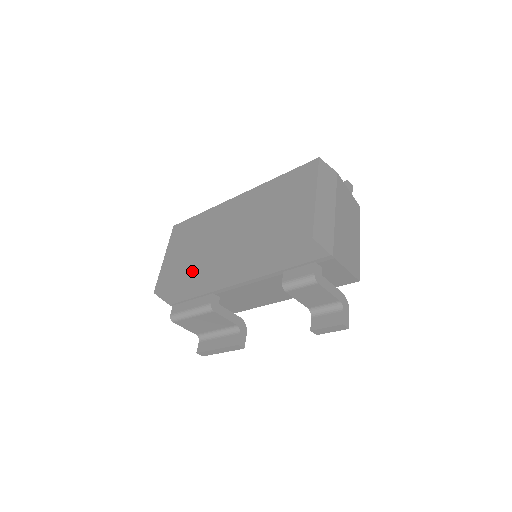
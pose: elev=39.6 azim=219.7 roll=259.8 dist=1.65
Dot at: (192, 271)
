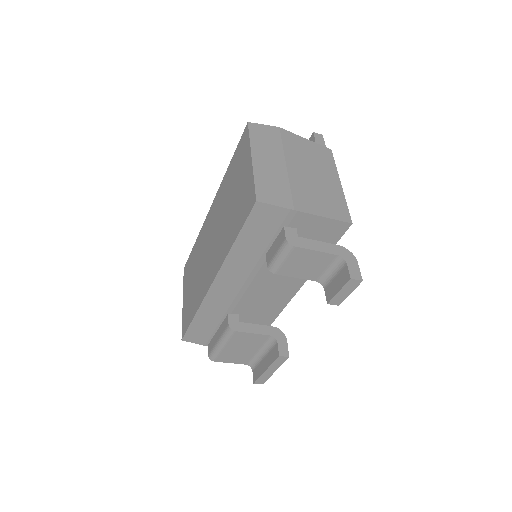
Dot at: (197, 301)
